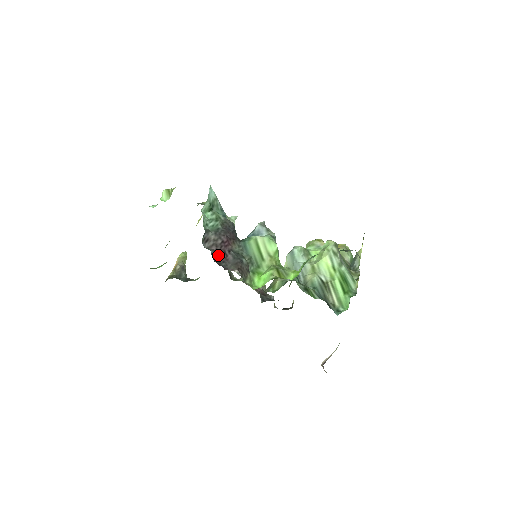
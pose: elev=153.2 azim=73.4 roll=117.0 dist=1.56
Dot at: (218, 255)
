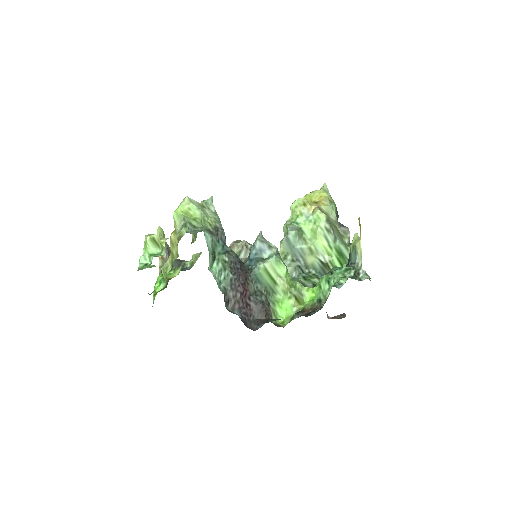
Dot at: (244, 313)
